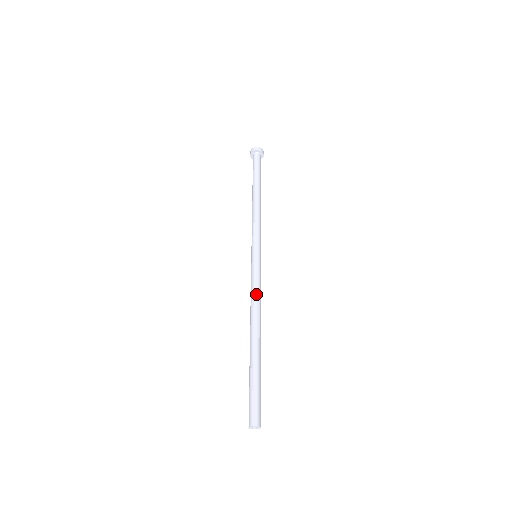
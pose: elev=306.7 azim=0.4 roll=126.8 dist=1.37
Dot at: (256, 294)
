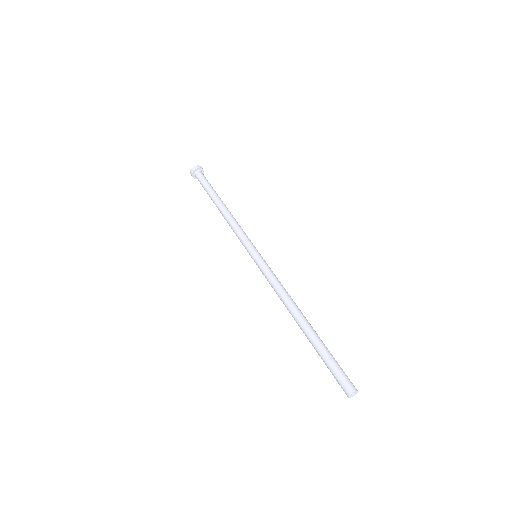
Dot at: (280, 286)
